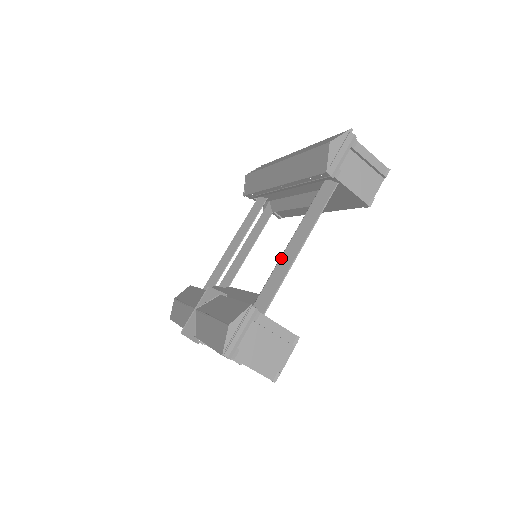
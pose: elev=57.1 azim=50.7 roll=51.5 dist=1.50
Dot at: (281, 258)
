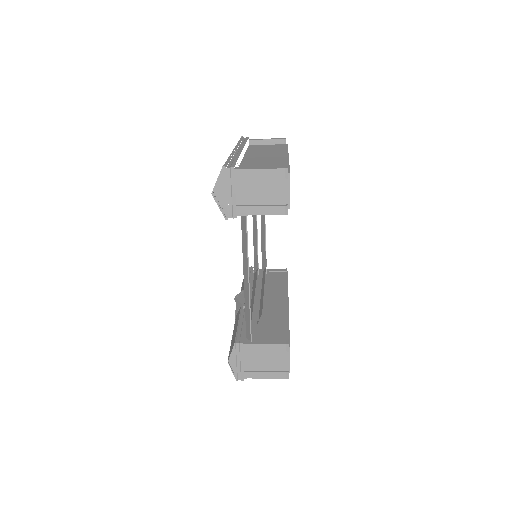
Dot at: (244, 290)
